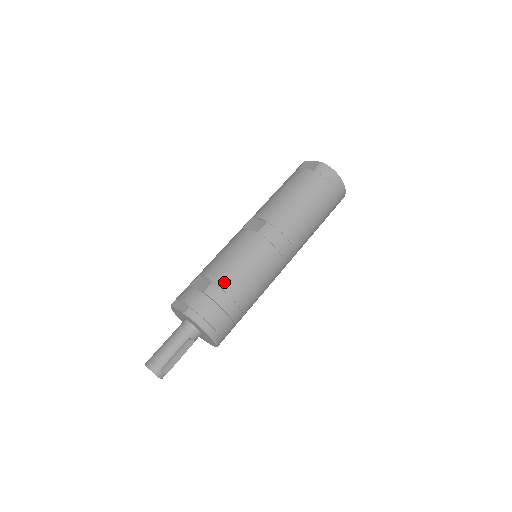
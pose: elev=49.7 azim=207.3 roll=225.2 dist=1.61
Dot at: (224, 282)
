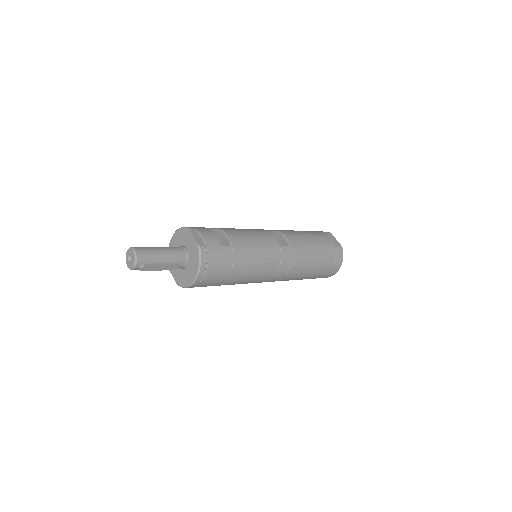
Dot at: (238, 255)
